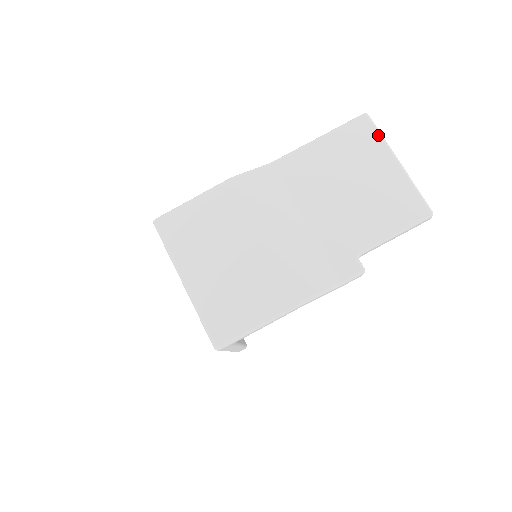
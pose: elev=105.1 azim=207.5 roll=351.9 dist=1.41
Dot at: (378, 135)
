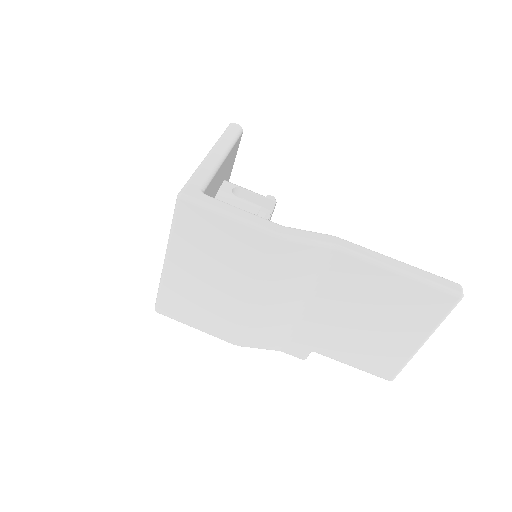
Dot at: (441, 318)
